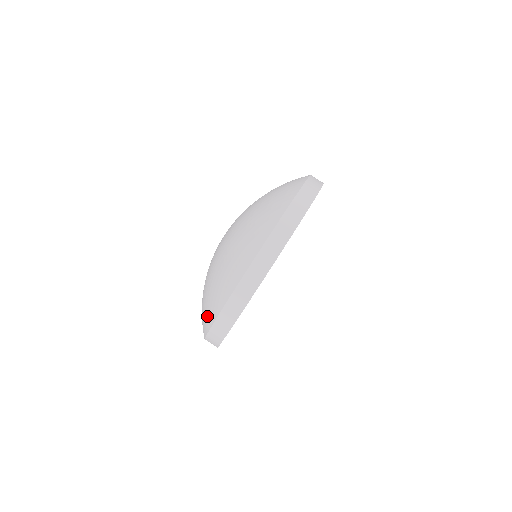
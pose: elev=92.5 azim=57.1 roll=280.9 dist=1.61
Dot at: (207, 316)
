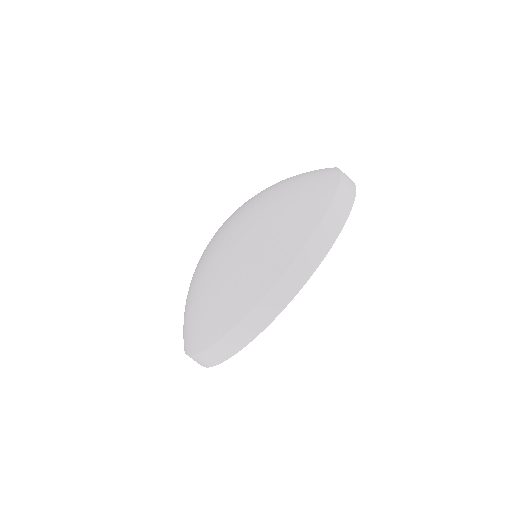
Dot at: (206, 330)
